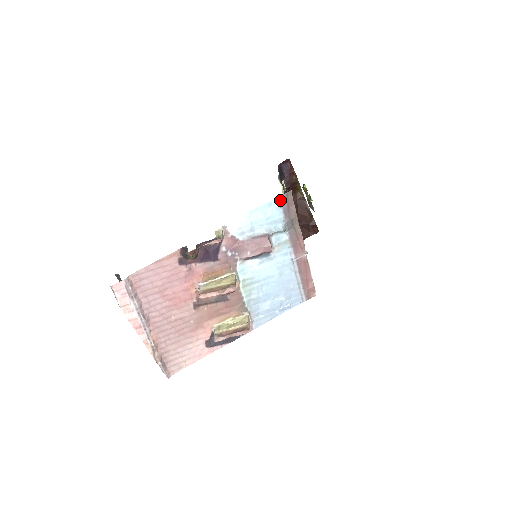
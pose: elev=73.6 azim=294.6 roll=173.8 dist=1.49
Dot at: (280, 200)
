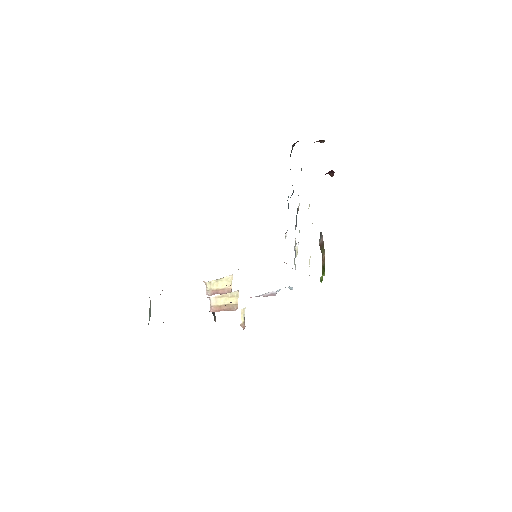
Dot at: occluded
